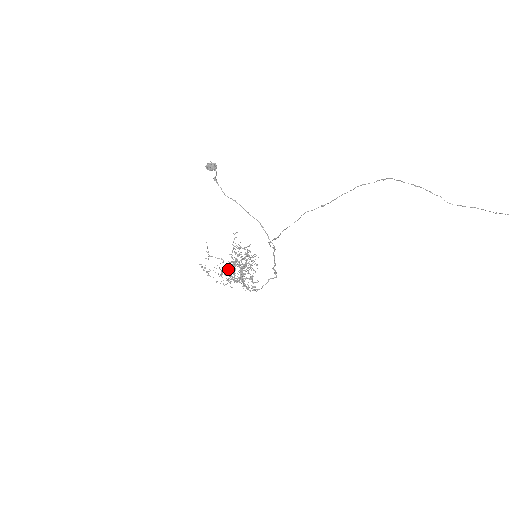
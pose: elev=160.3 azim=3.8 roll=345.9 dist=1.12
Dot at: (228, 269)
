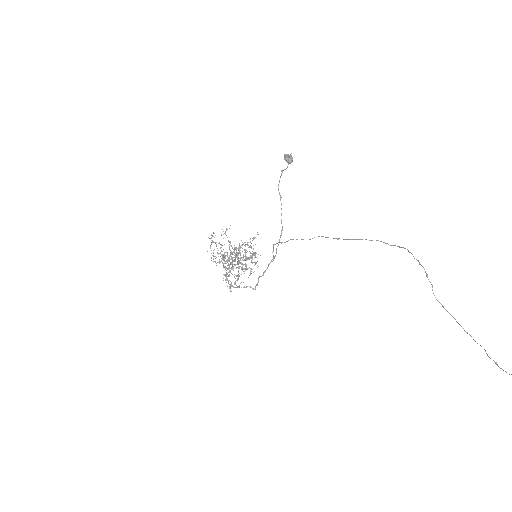
Dot at: occluded
